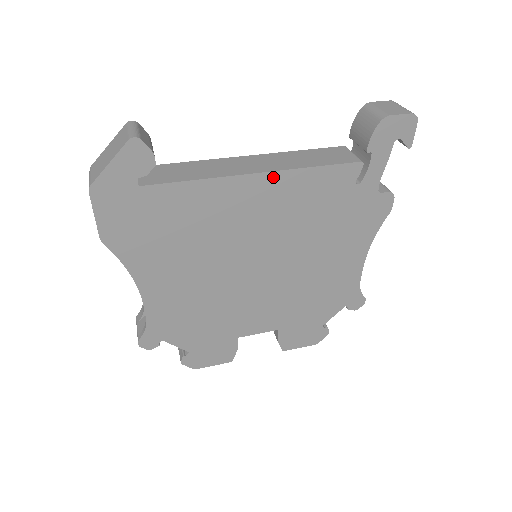
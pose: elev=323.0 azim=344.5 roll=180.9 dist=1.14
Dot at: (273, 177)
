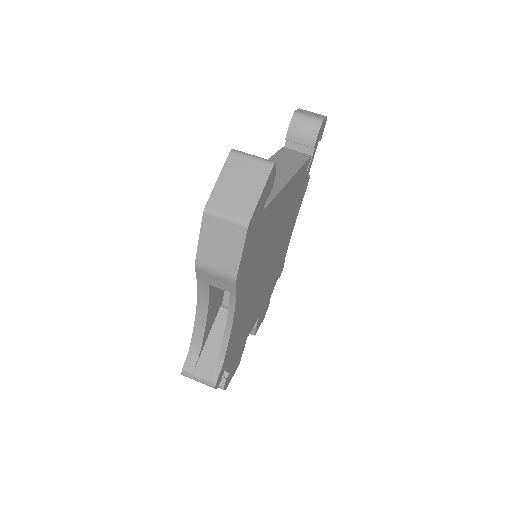
Dot at: (294, 179)
